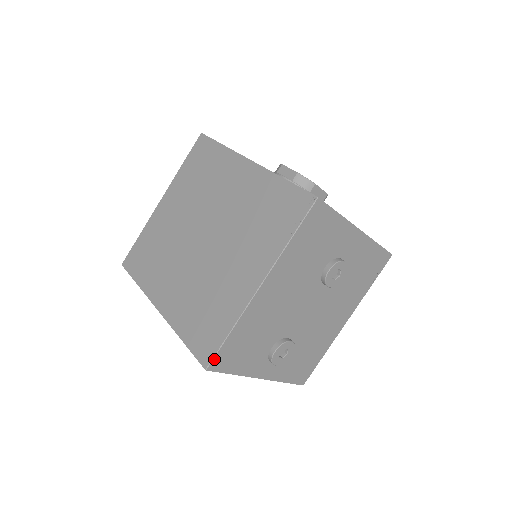
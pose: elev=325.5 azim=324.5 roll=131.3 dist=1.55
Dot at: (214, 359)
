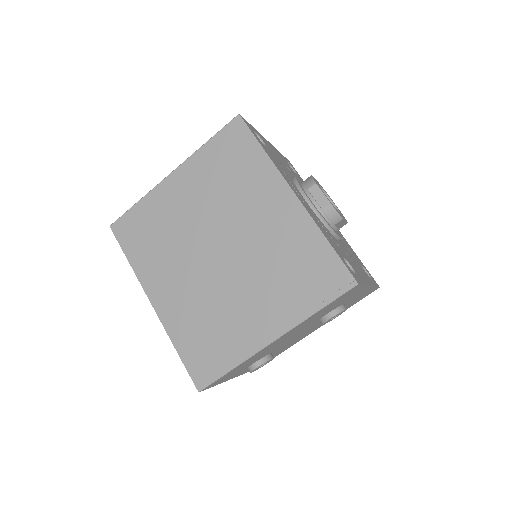
Dot at: (209, 385)
